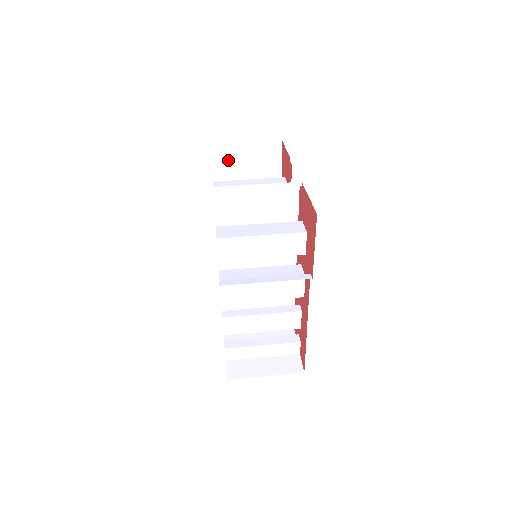
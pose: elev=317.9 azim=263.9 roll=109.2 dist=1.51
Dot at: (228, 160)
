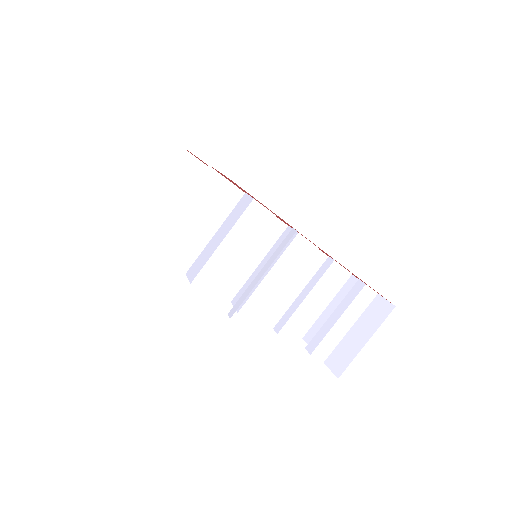
Dot at: (163, 208)
